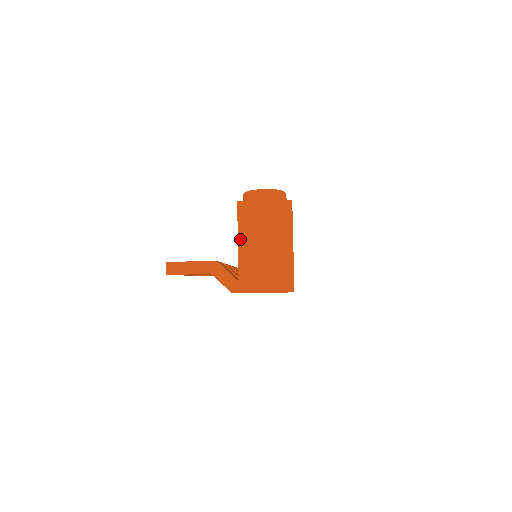
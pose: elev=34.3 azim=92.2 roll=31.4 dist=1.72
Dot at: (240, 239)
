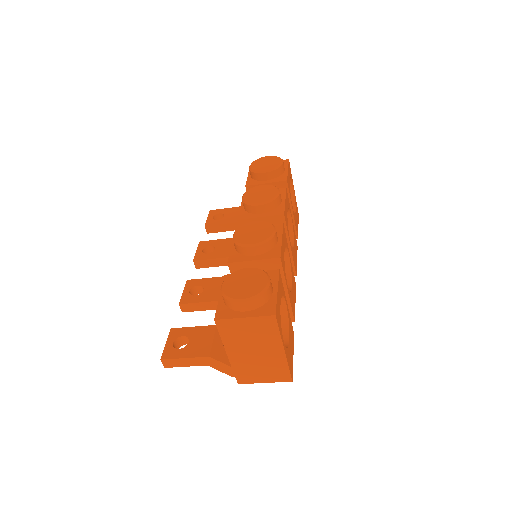
Dot at: (227, 349)
